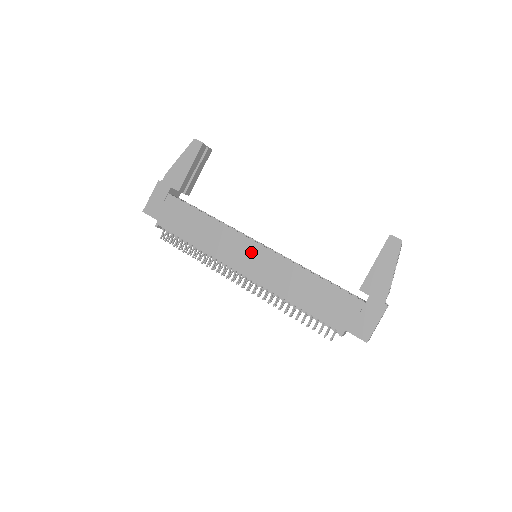
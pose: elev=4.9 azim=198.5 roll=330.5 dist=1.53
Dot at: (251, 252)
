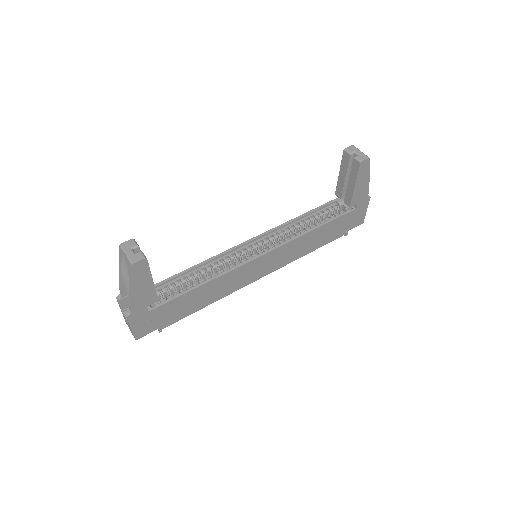
Dot at: (261, 264)
